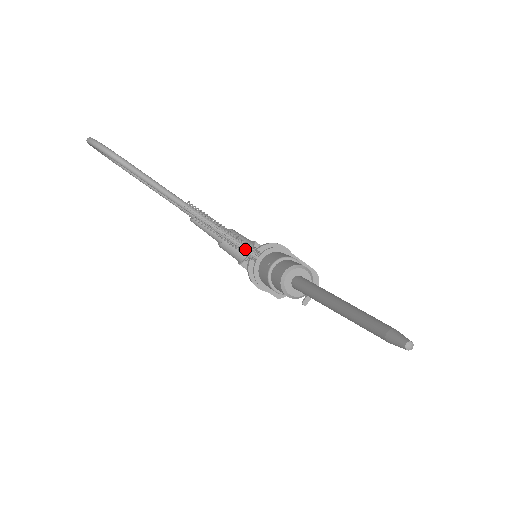
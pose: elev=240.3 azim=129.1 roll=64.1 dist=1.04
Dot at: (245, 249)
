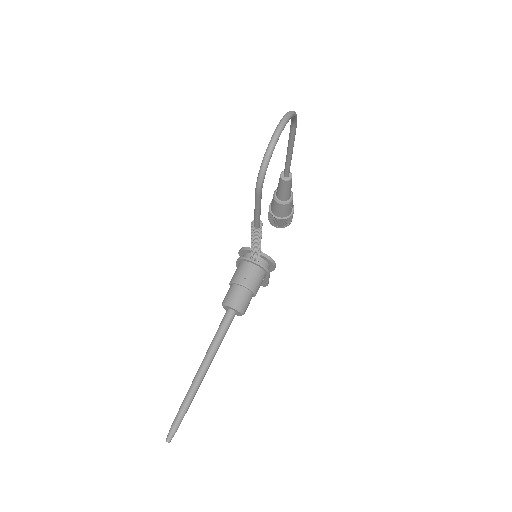
Dot at: (254, 254)
